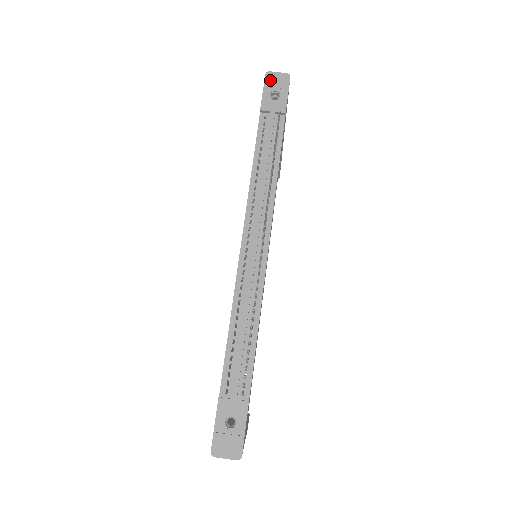
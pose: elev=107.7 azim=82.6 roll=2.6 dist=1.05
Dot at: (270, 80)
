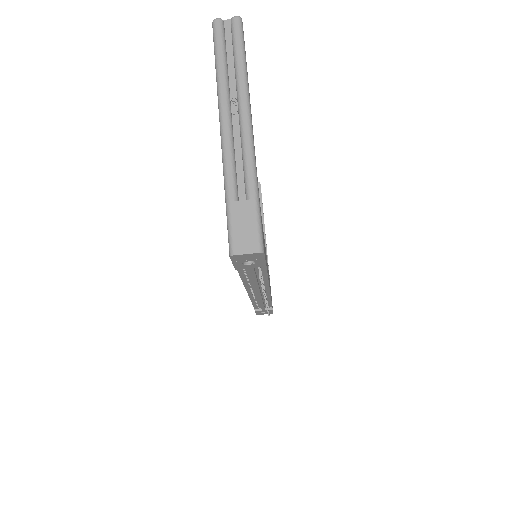
Dot at: (238, 259)
